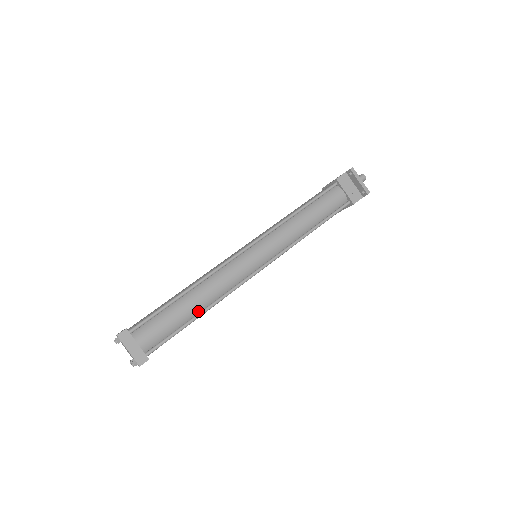
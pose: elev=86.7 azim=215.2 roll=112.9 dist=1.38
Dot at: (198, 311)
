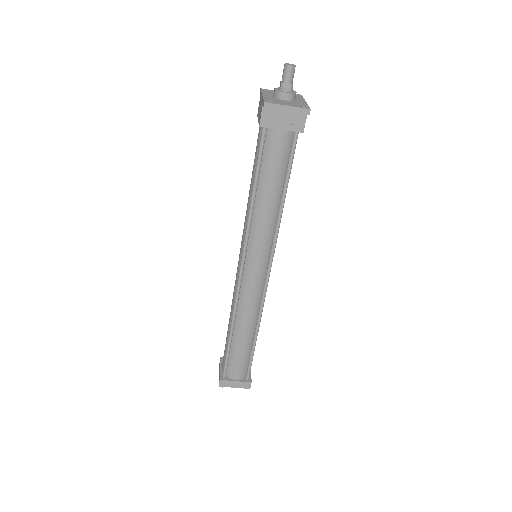
Dot at: (252, 335)
